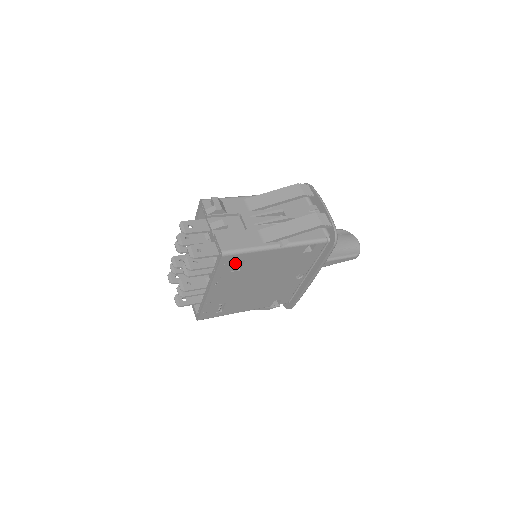
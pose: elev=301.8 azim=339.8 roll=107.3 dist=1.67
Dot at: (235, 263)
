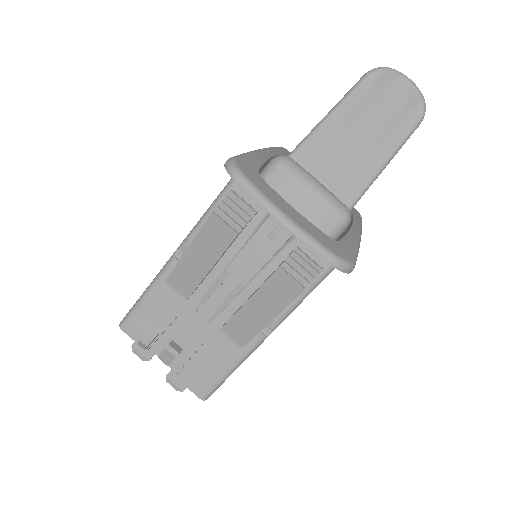
Dot at: occluded
